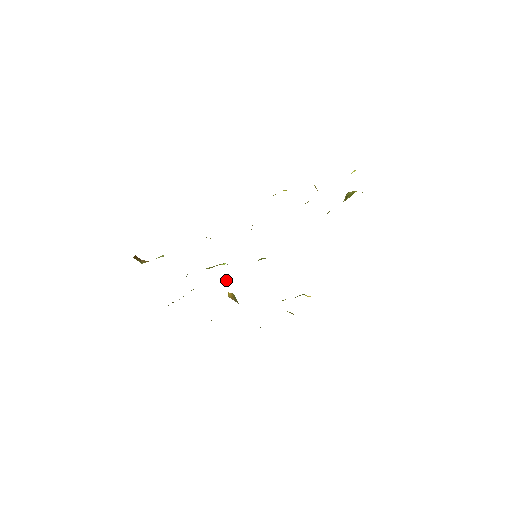
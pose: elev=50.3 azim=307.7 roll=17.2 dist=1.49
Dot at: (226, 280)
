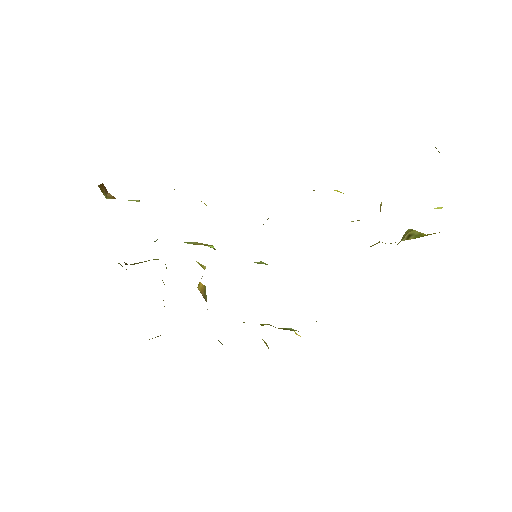
Dot at: (204, 266)
